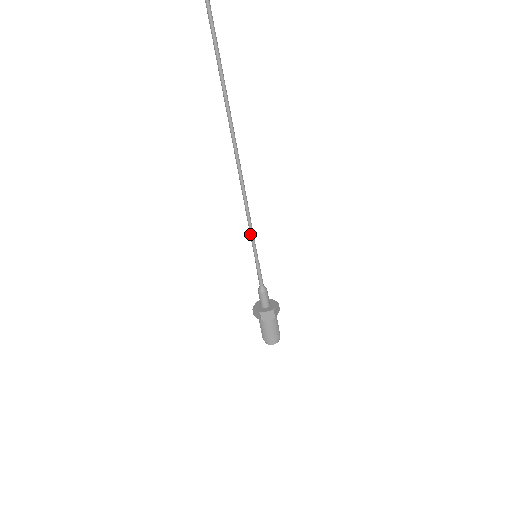
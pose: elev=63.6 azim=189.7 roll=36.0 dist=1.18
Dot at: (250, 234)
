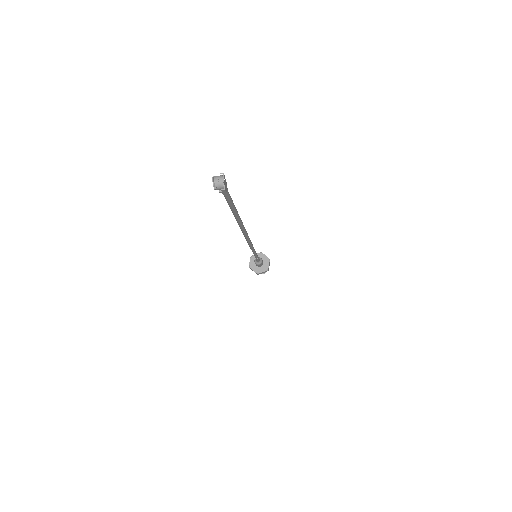
Dot at: occluded
